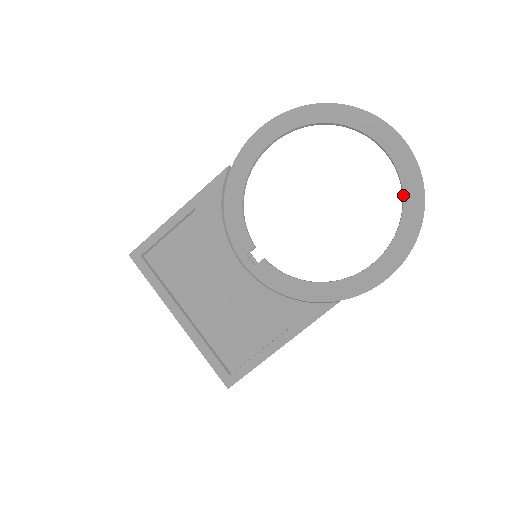
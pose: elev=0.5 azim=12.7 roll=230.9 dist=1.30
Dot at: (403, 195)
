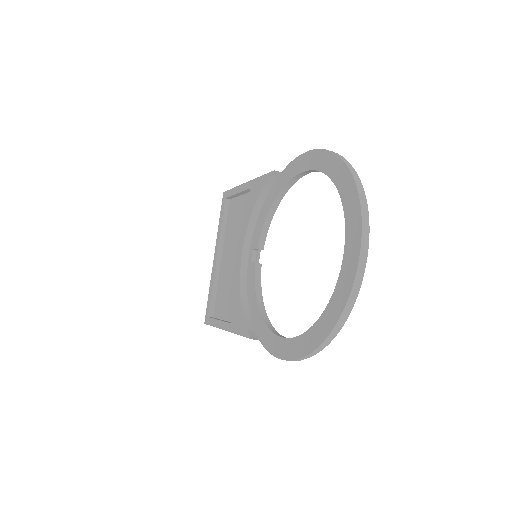
Dot at: (326, 307)
